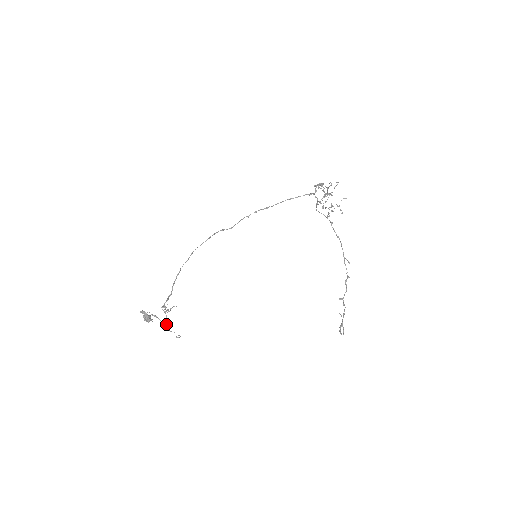
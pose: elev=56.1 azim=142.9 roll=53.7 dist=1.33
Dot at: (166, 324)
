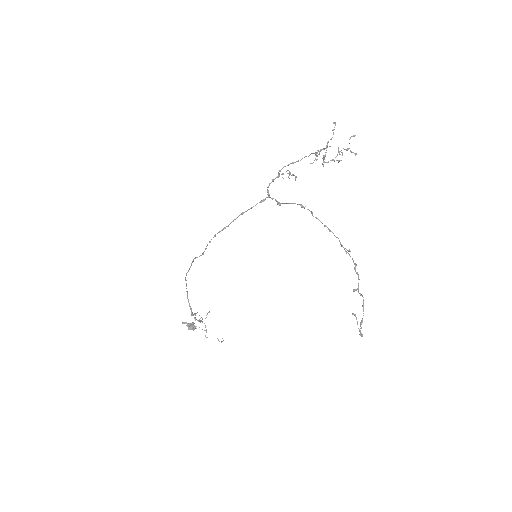
Dot at: (206, 332)
